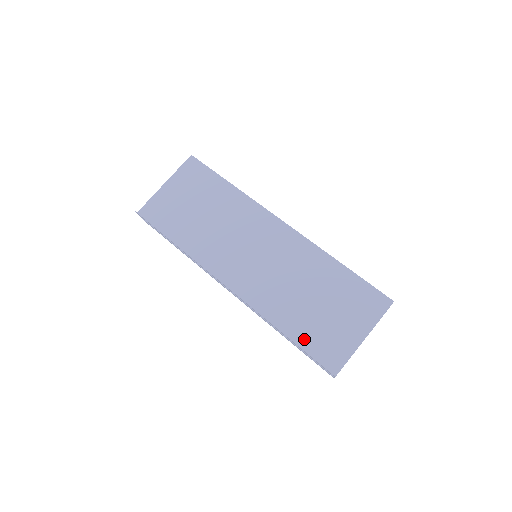
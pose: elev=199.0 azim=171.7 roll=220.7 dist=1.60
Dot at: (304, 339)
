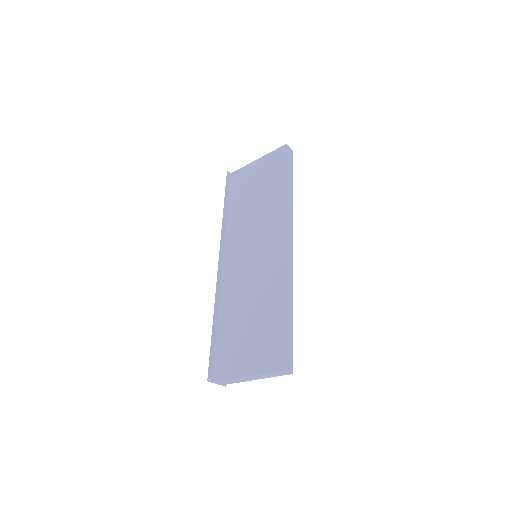
Dot at: (222, 340)
